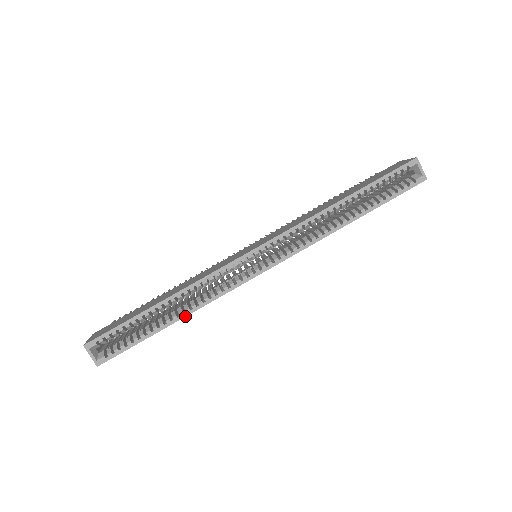
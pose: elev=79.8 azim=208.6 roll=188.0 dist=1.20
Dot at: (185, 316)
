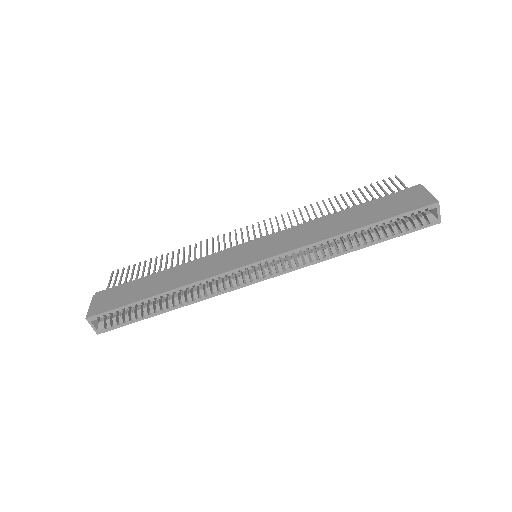
Dot at: occluded
